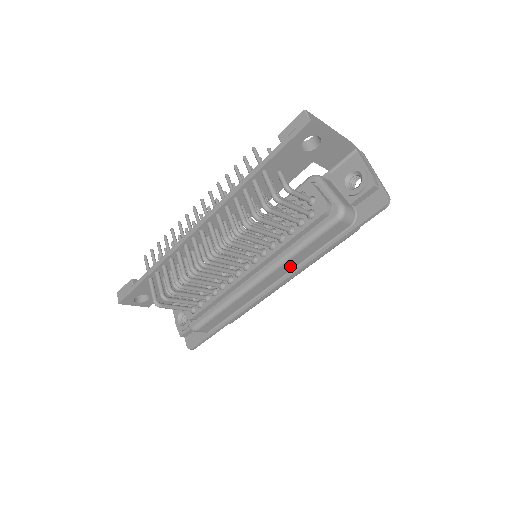
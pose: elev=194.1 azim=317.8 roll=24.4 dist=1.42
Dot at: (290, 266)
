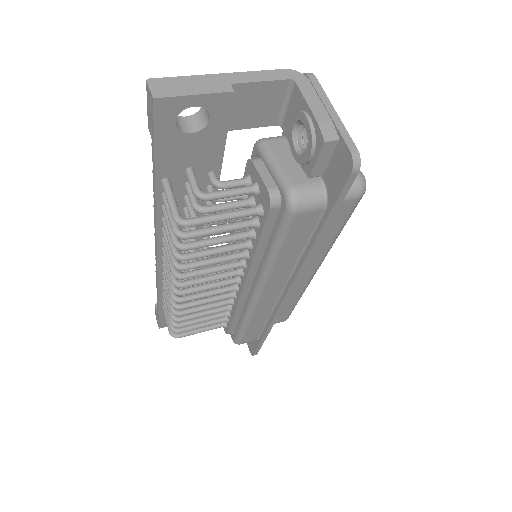
Dot at: (283, 272)
